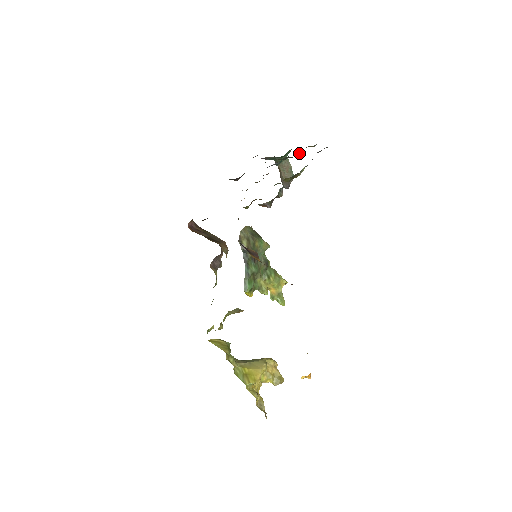
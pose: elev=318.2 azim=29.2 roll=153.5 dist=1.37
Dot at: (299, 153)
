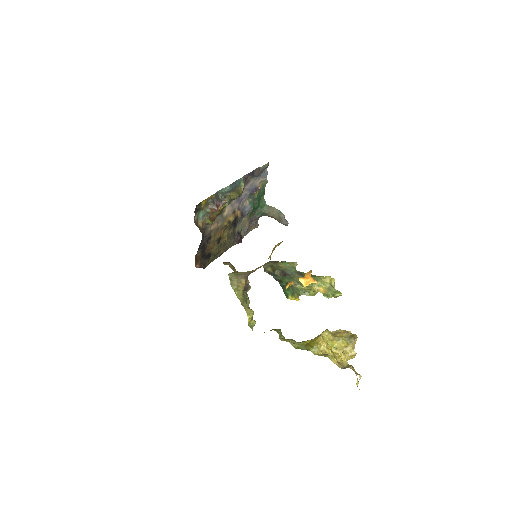
Dot at: (257, 190)
